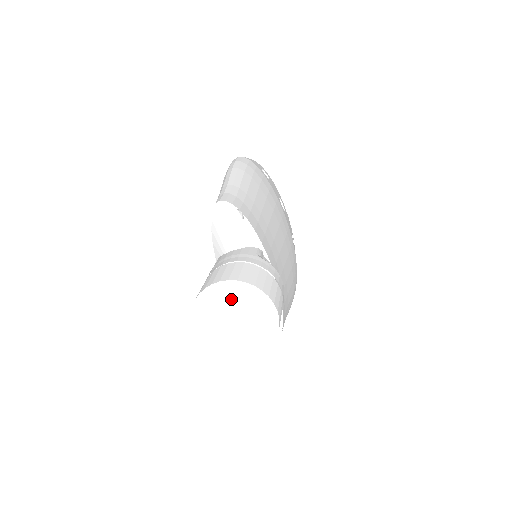
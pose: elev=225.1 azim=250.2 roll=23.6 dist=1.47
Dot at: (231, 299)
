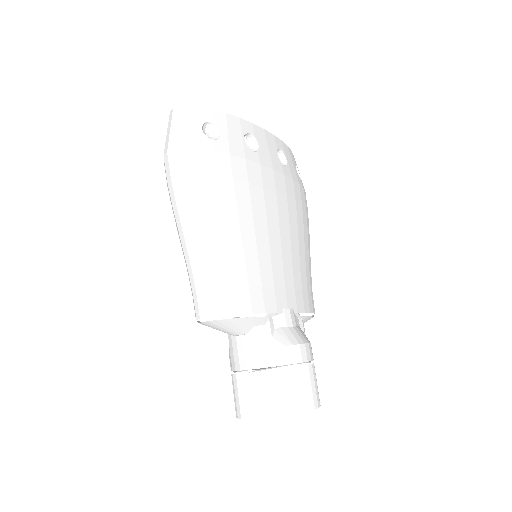
Dot at: occluded
